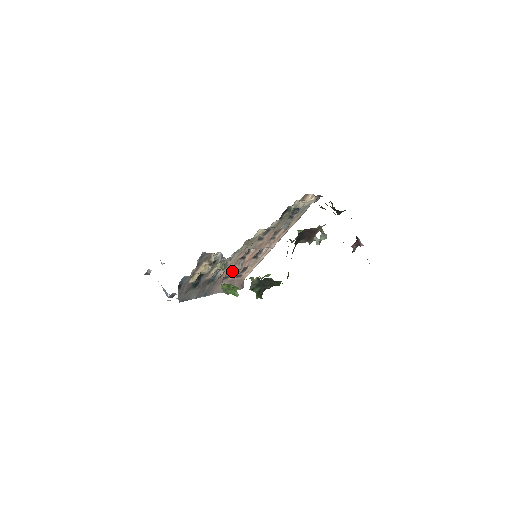
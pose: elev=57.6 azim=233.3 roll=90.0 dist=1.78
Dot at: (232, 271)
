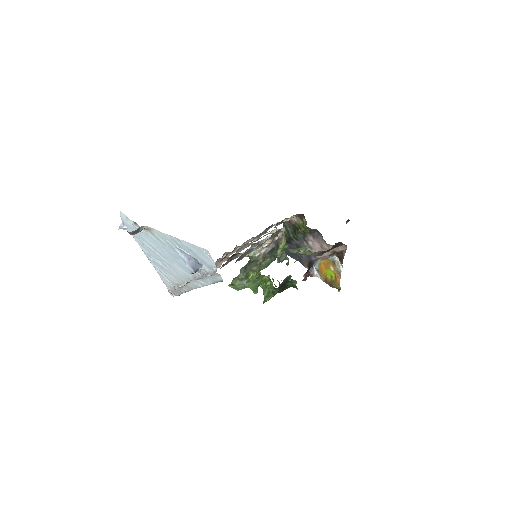
Dot at: occluded
